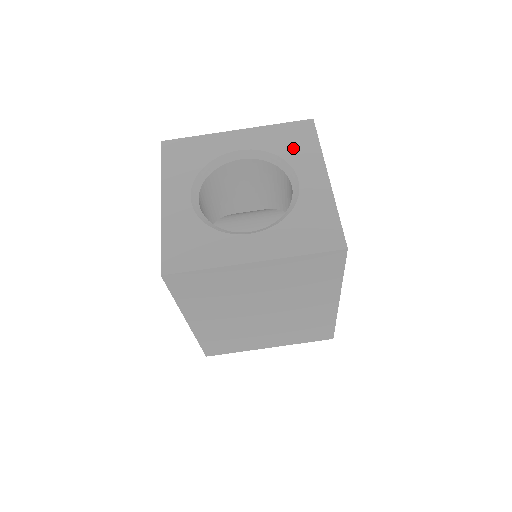
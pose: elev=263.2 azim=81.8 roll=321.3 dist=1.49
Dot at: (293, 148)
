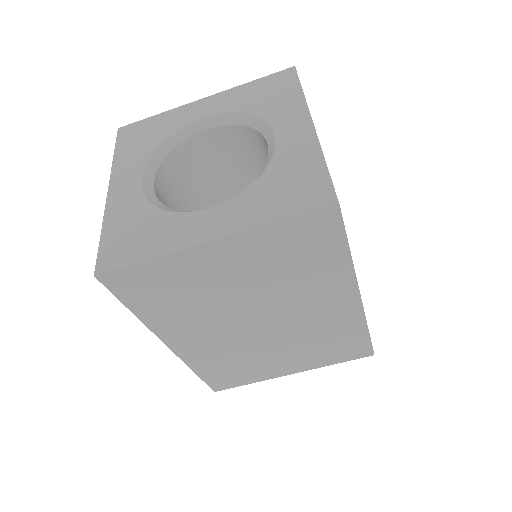
Dot at: (269, 102)
